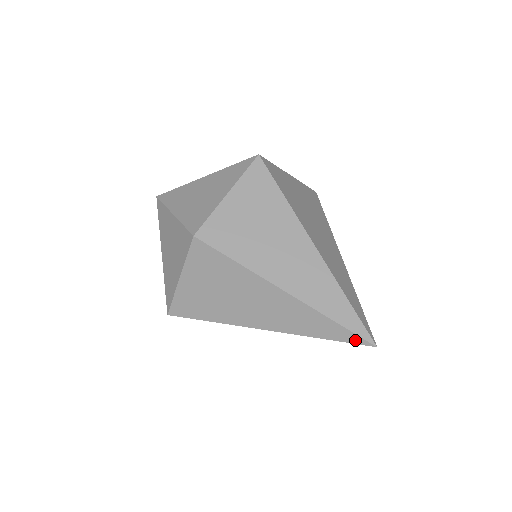
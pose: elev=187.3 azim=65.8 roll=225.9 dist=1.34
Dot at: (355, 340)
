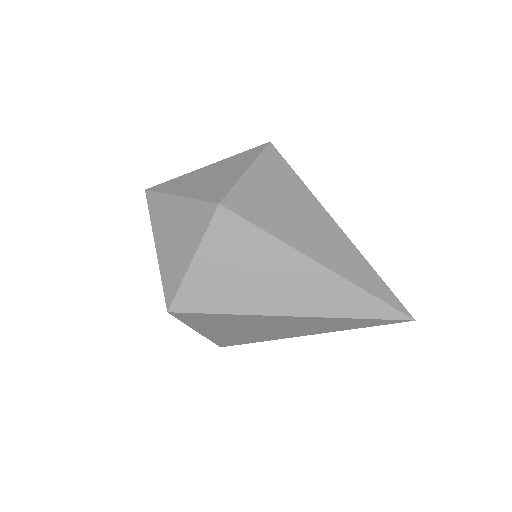
Dot at: (393, 315)
